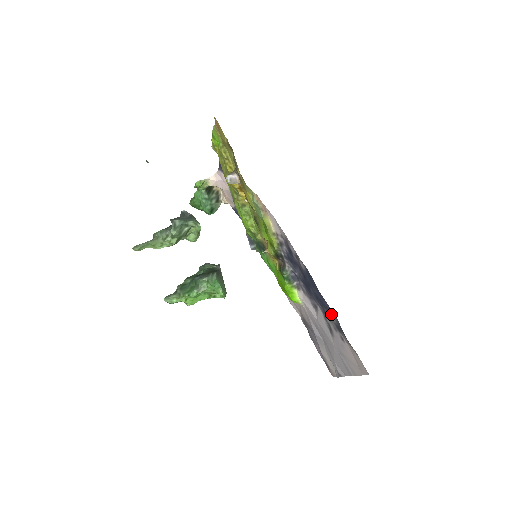
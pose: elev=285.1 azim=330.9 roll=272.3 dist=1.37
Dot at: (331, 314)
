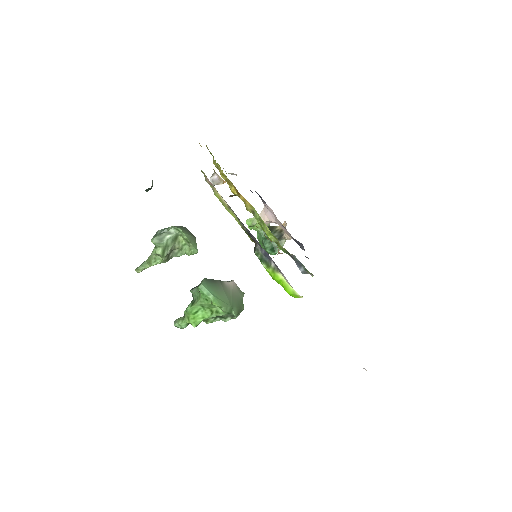
Dot at: occluded
